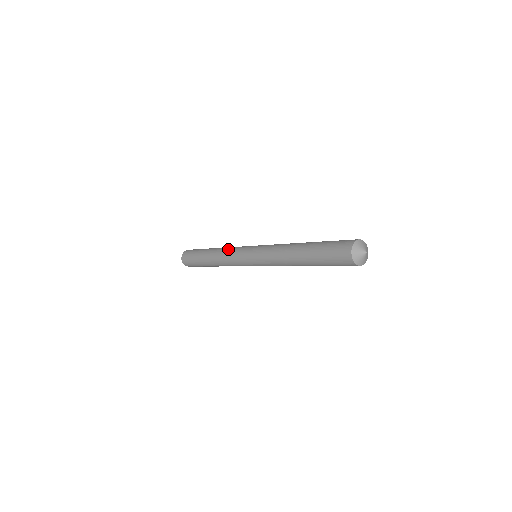
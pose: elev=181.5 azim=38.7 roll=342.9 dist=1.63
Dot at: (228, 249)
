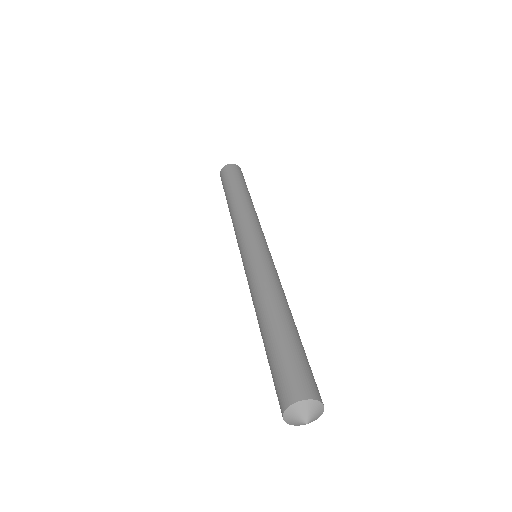
Dot at: (234, 226)
